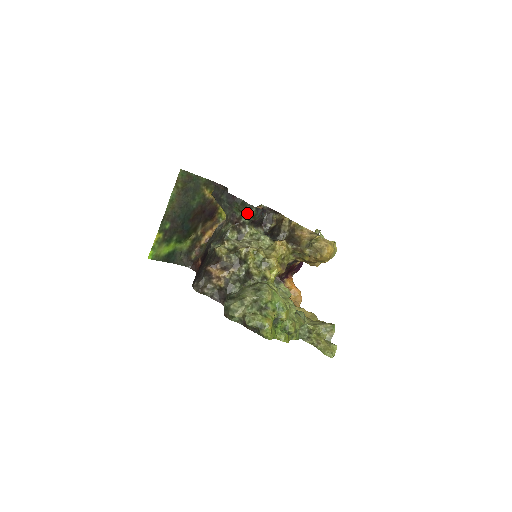
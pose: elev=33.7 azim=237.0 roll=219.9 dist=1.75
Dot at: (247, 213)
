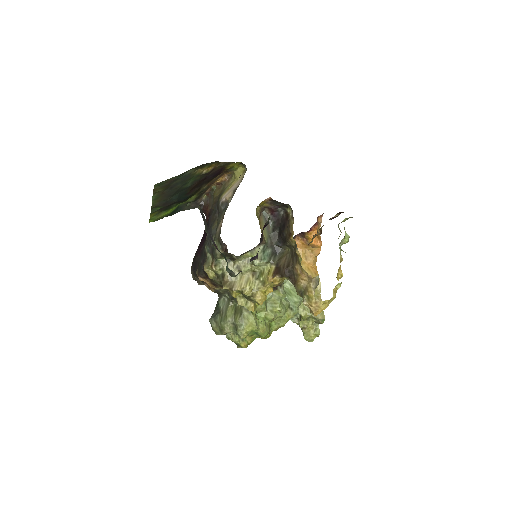
Dot at: occluded
